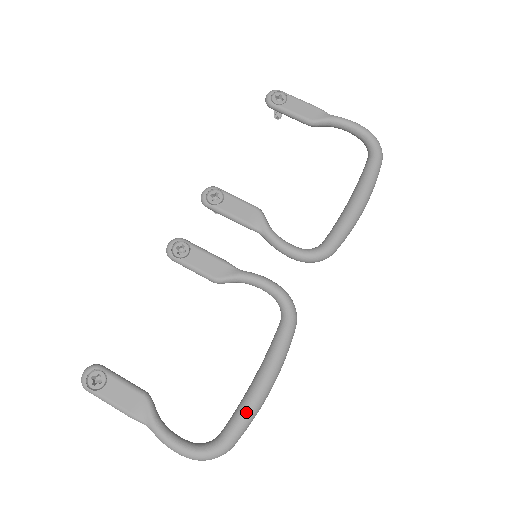
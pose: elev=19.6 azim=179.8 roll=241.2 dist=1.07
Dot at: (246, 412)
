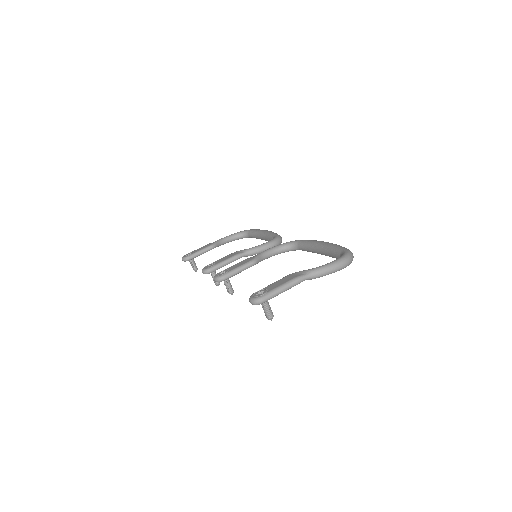
Dot at: (334, 245)
